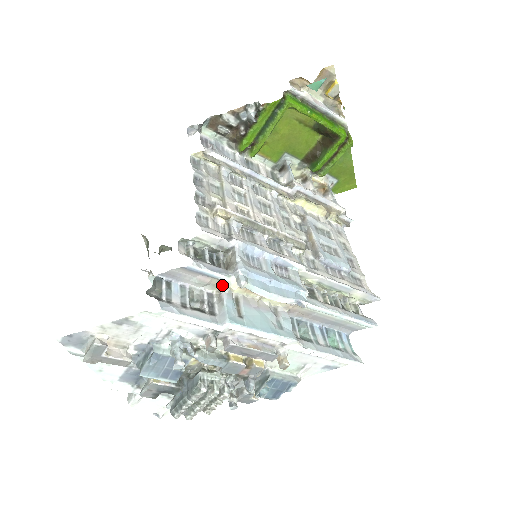
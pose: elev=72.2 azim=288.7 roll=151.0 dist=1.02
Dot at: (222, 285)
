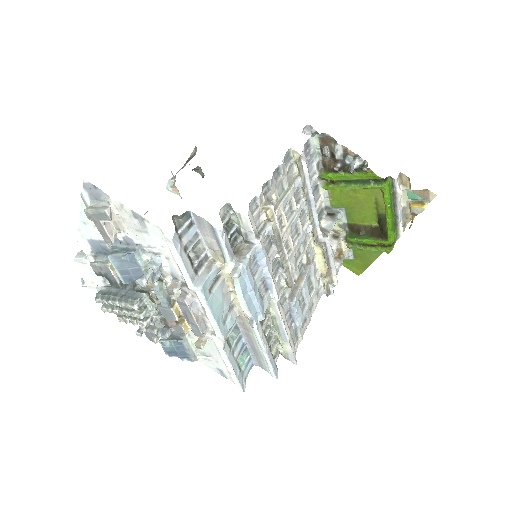
Dot at: (221, 259)
